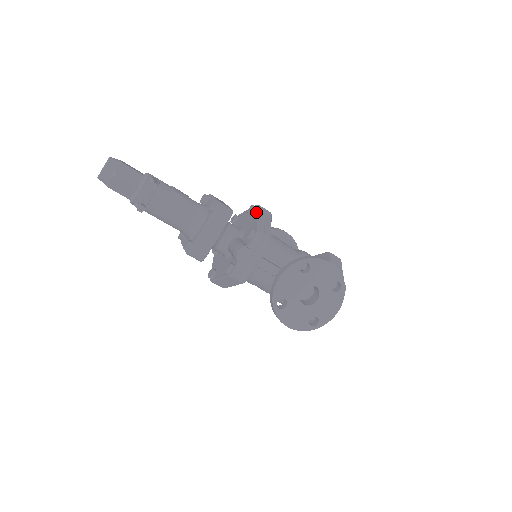
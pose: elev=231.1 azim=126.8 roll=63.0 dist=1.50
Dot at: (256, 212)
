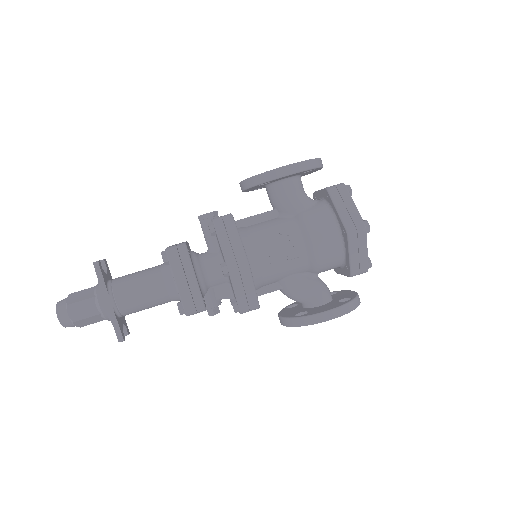
Dot at: occluded
